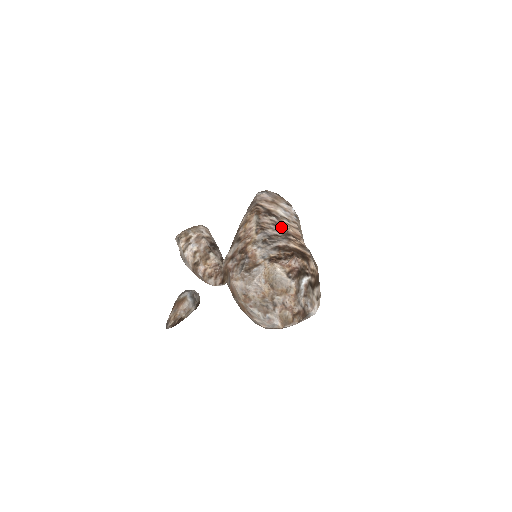
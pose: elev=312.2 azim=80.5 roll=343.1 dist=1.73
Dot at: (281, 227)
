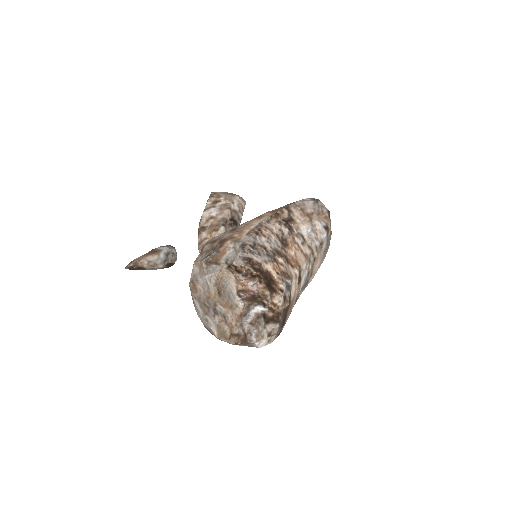
Dot at: (283, 243)
